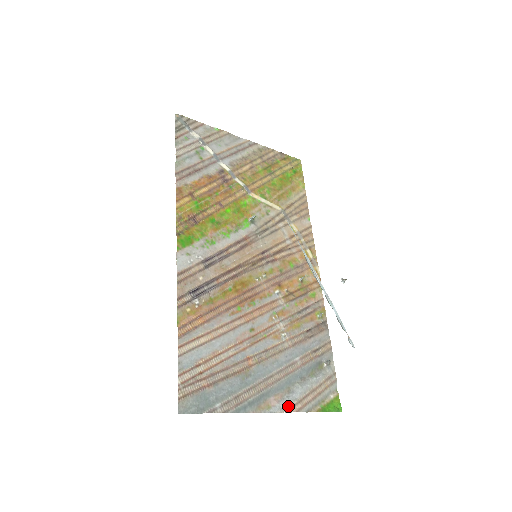
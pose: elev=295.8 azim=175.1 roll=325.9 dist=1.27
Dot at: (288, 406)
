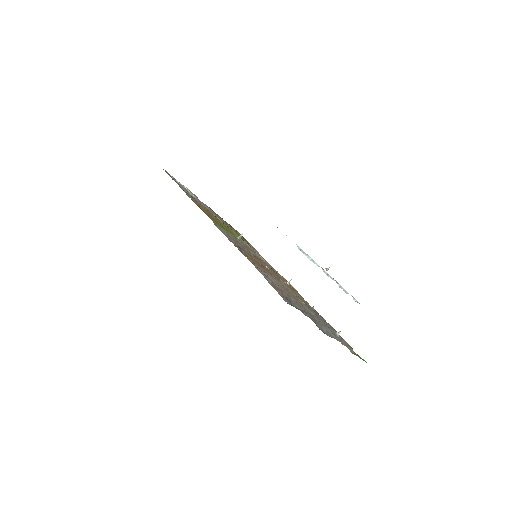
Dot at: (339, 341)
